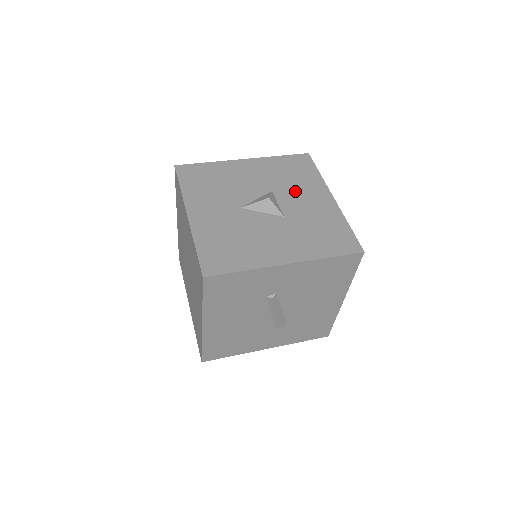
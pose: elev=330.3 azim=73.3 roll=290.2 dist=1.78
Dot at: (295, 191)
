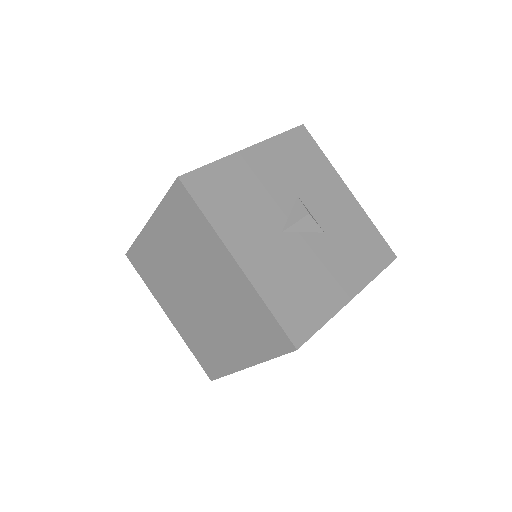
Dot at: (317, 190)
